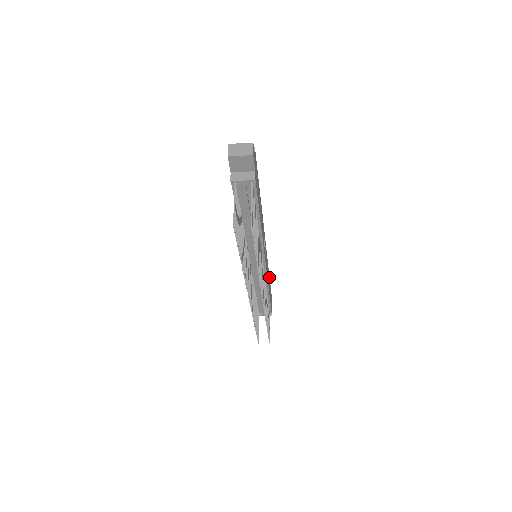
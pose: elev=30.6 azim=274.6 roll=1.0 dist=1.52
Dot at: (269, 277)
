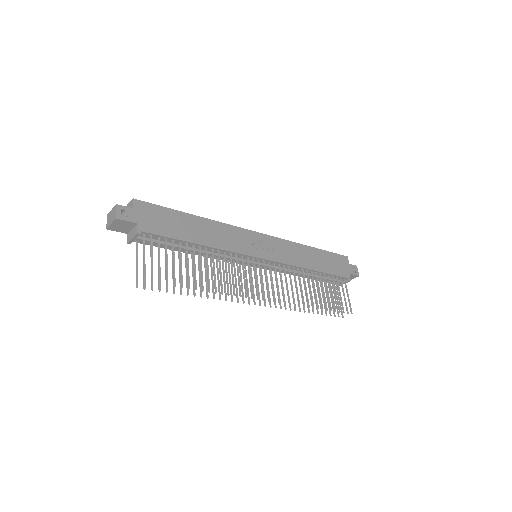
Dot at: (318, 250)
